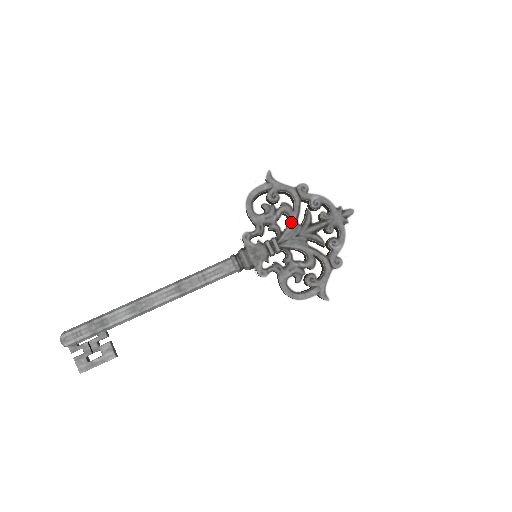
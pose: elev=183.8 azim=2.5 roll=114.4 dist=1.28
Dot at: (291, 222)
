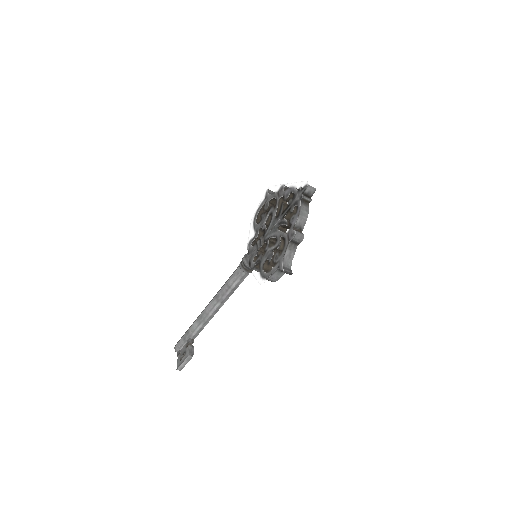
Dot at: (272, 218)
